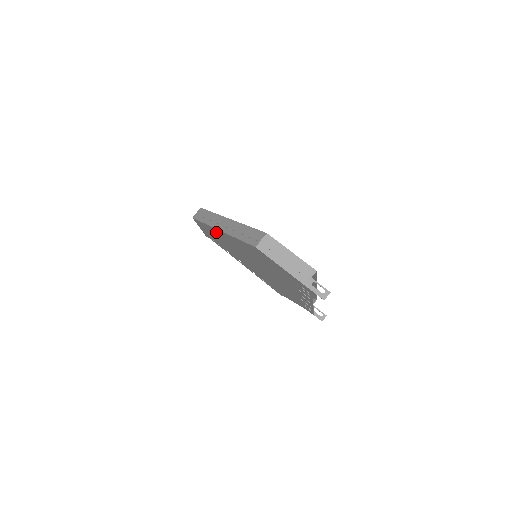
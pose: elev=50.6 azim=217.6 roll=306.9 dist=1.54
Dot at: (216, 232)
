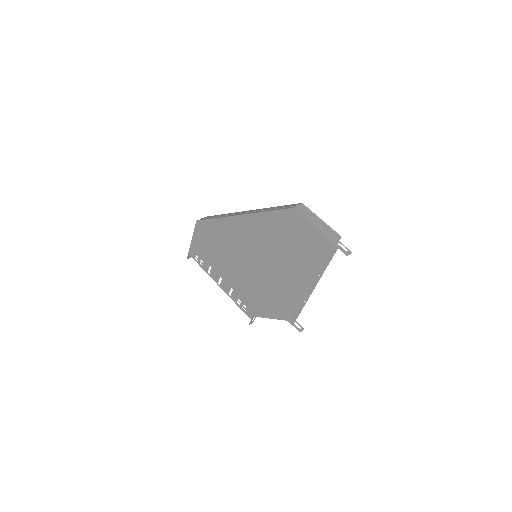
Dot at: (226, 226)
